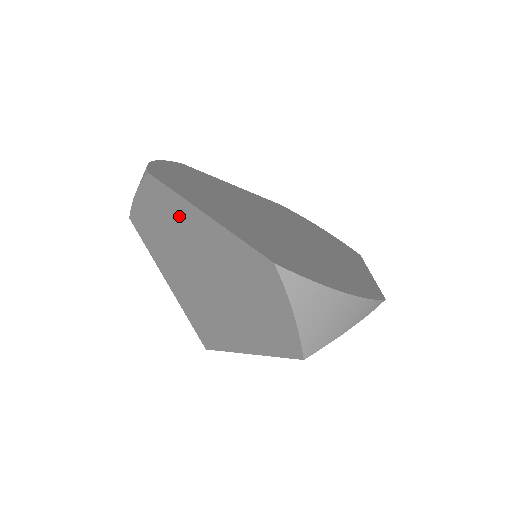
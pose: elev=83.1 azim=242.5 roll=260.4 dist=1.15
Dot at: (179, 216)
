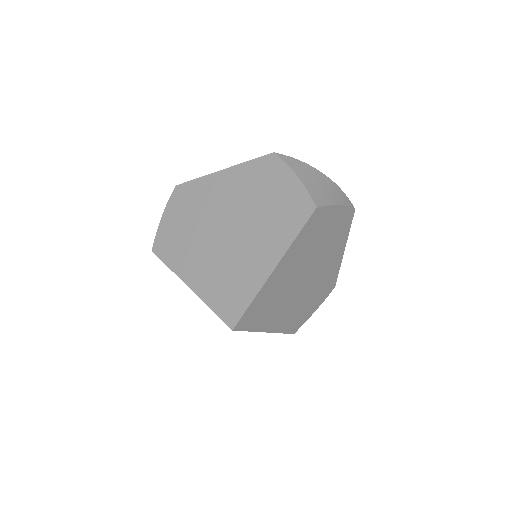
Dot at: (201, 195)
